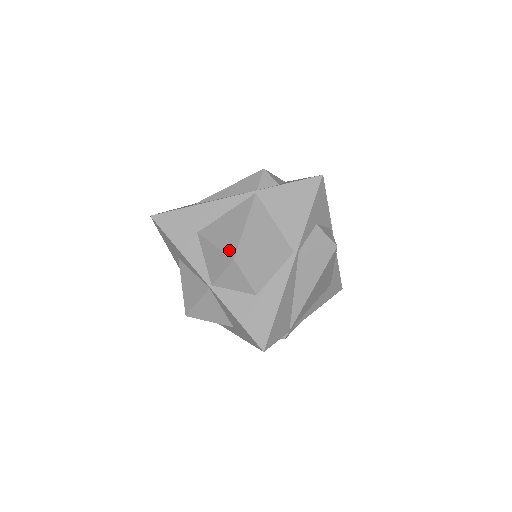
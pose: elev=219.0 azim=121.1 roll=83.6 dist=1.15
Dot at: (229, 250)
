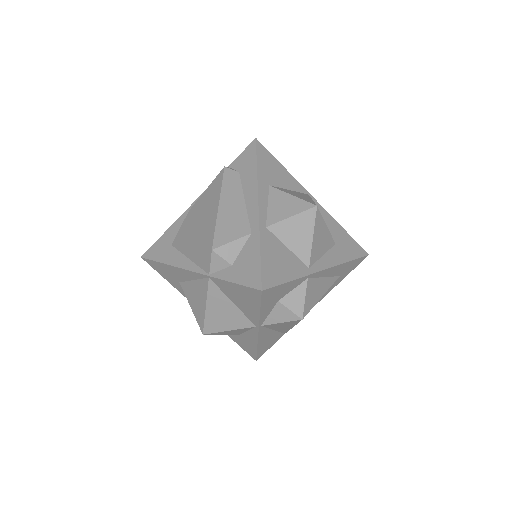
Dot at: (199, 323)
